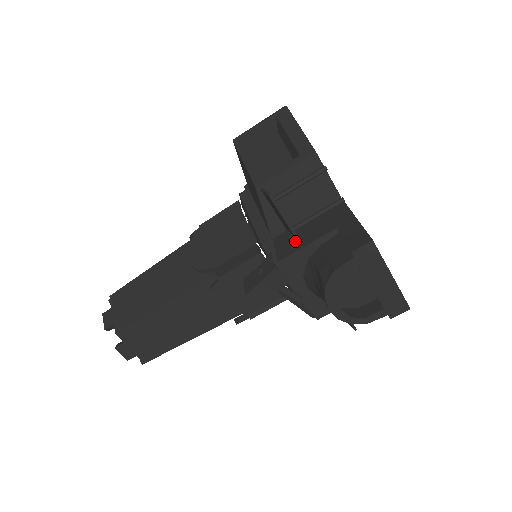
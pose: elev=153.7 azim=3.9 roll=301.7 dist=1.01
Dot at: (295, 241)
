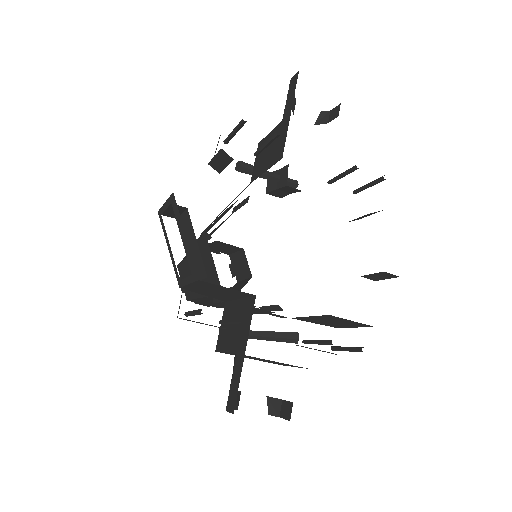
Dot at: (226, 333)
